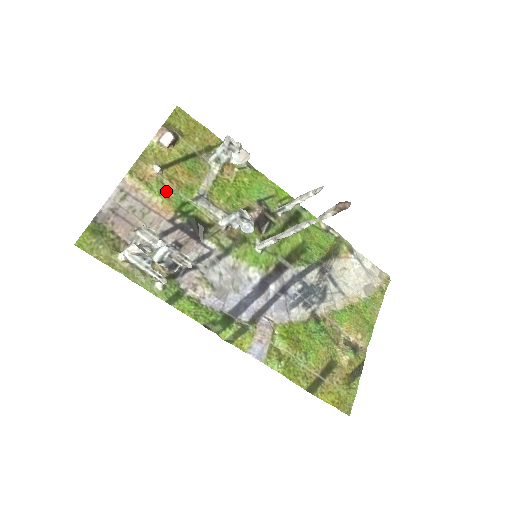
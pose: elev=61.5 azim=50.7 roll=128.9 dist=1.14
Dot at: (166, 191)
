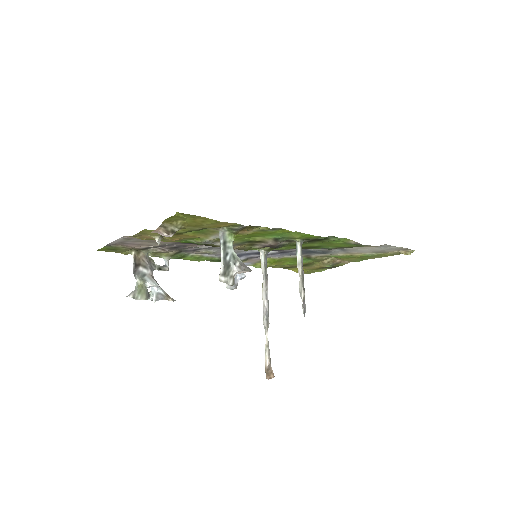
Dot at: (169, 240)
